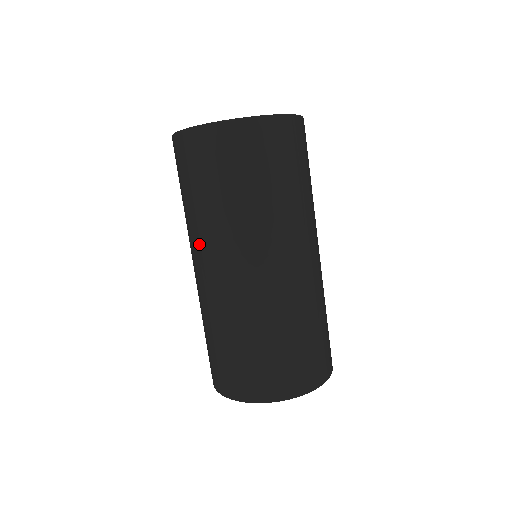
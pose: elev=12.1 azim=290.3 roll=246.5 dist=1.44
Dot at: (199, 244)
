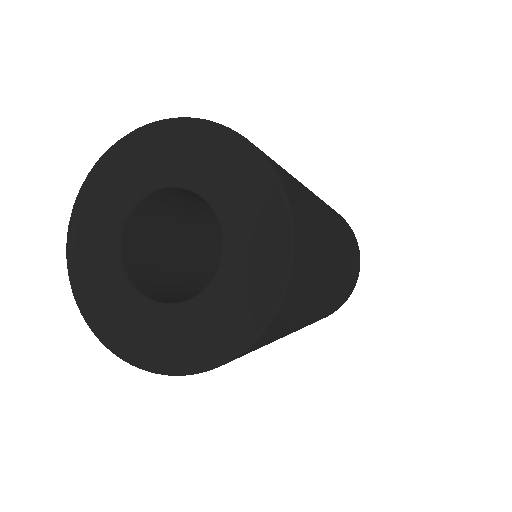
Dot at: occluded
